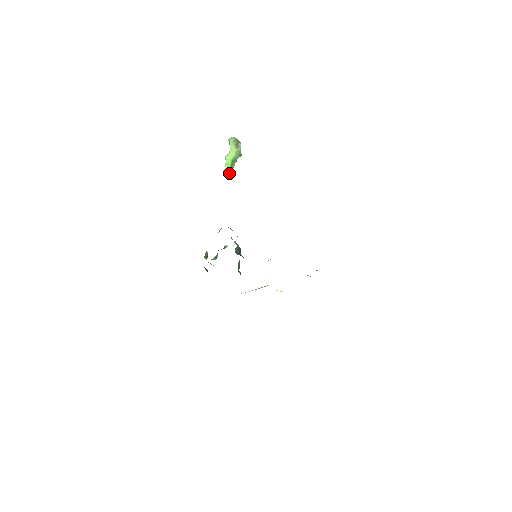
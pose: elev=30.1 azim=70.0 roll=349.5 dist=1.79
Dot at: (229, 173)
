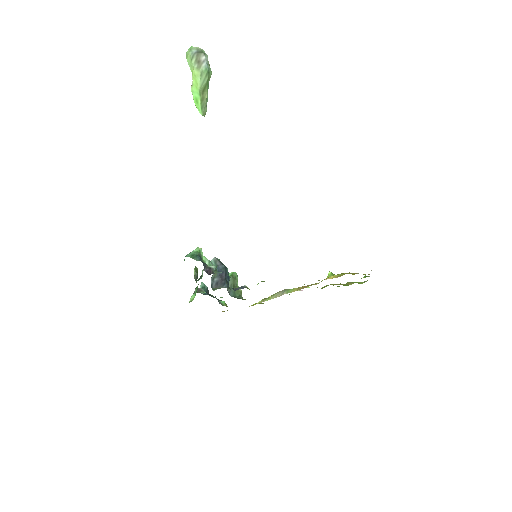
Dot at: (203, 114)
